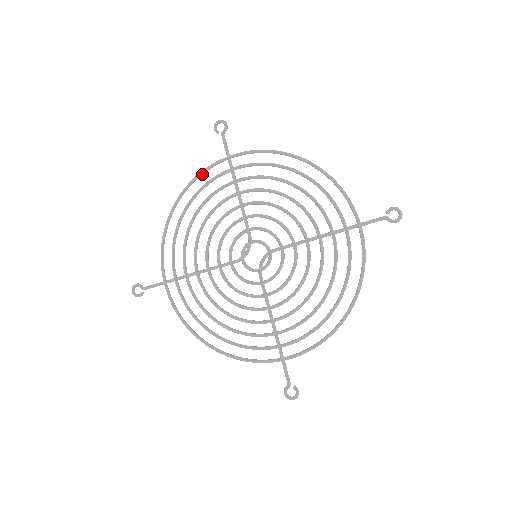
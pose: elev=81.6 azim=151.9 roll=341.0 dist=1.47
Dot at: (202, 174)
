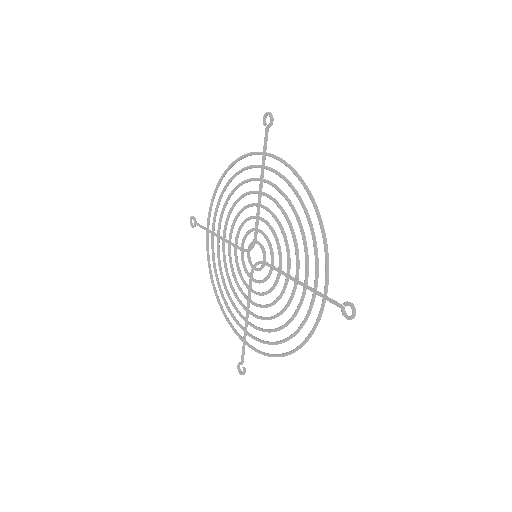
Dot at: occluded
